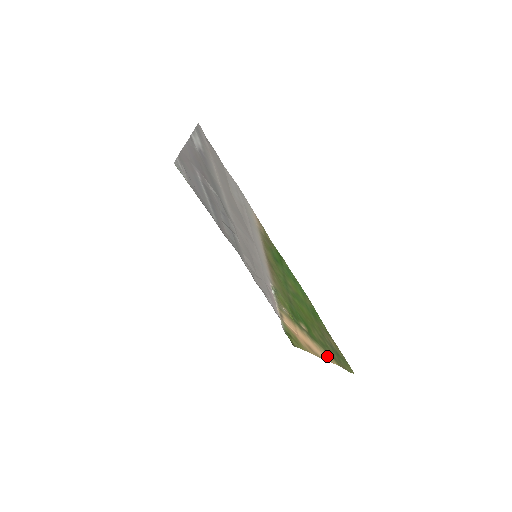
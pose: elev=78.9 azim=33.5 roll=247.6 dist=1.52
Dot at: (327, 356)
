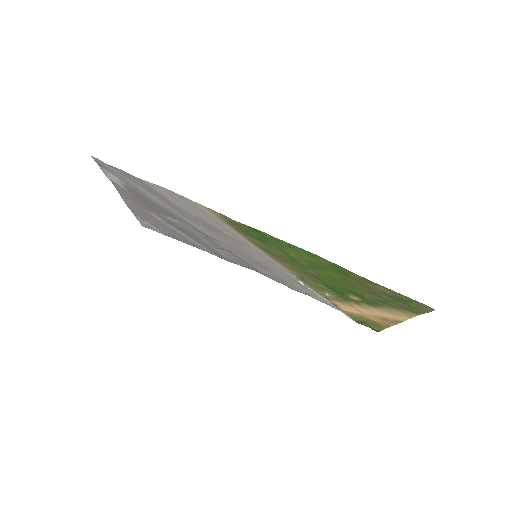
Dot at: (401, 314)
